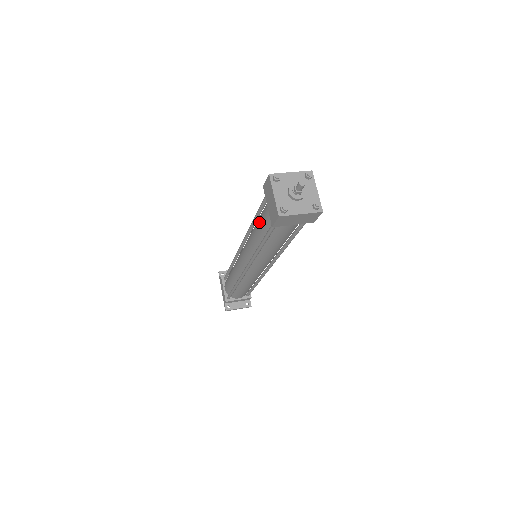
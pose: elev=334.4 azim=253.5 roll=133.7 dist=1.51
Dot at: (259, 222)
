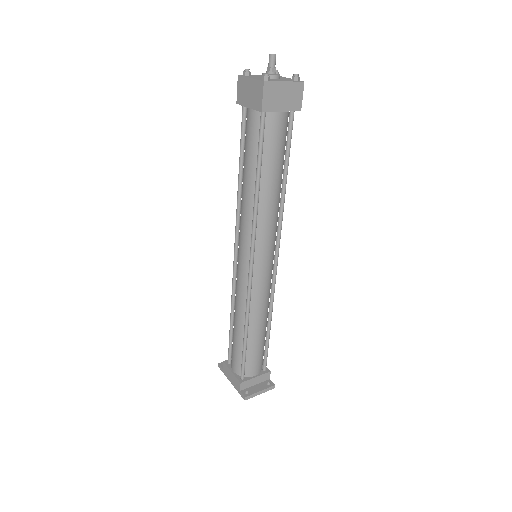
Dot at: (245, 156)
